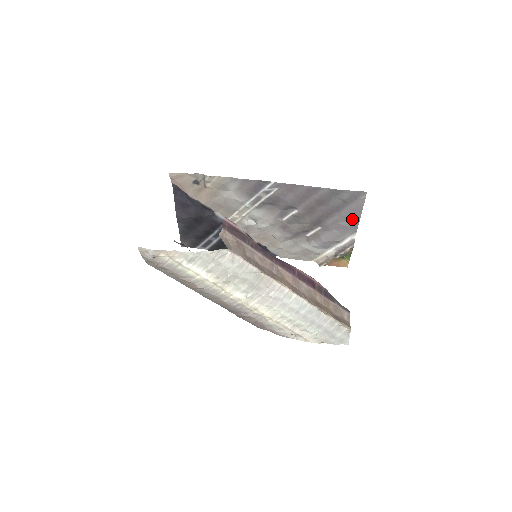
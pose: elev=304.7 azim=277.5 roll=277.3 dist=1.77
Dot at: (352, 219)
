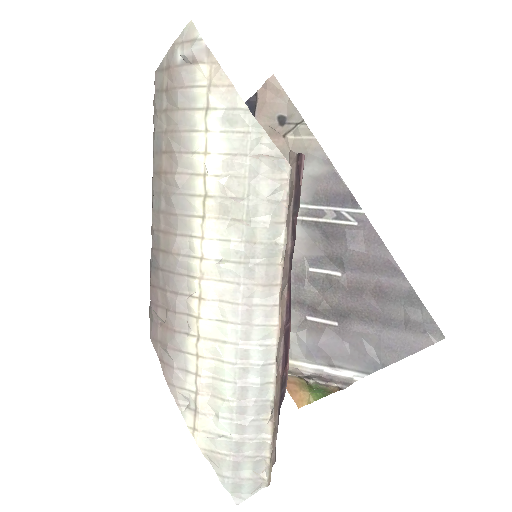
Dot at: (385, 353)
